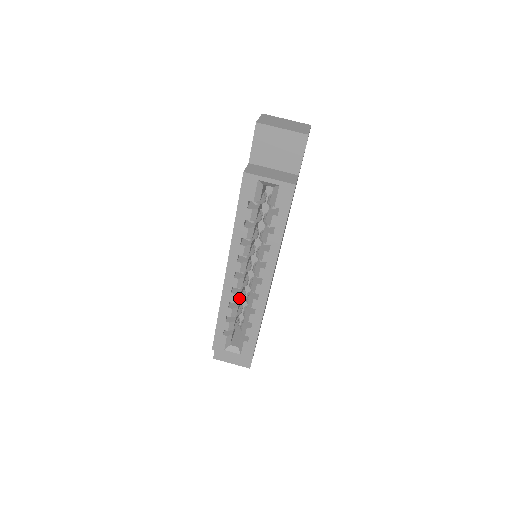
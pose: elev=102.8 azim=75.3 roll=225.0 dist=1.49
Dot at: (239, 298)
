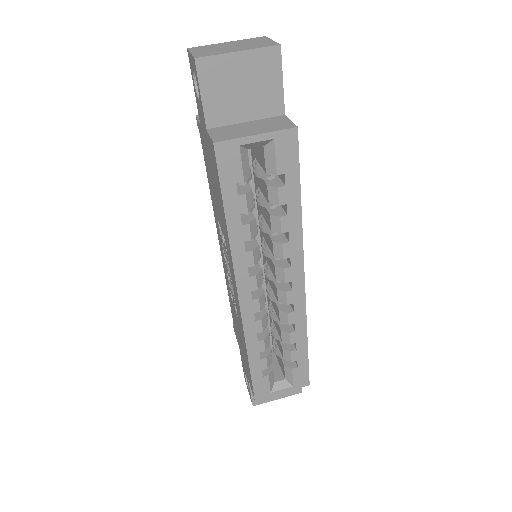
Dot at: (266, 321)
